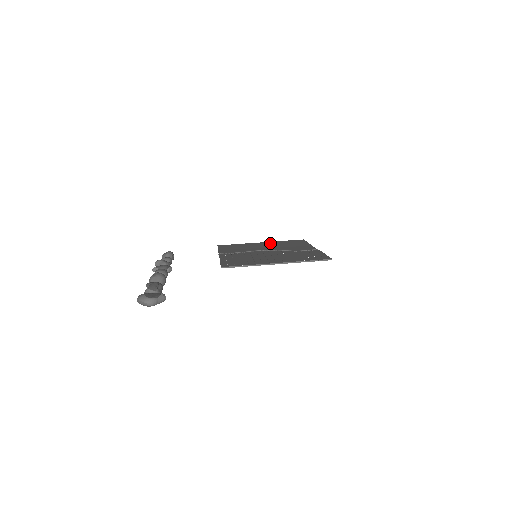
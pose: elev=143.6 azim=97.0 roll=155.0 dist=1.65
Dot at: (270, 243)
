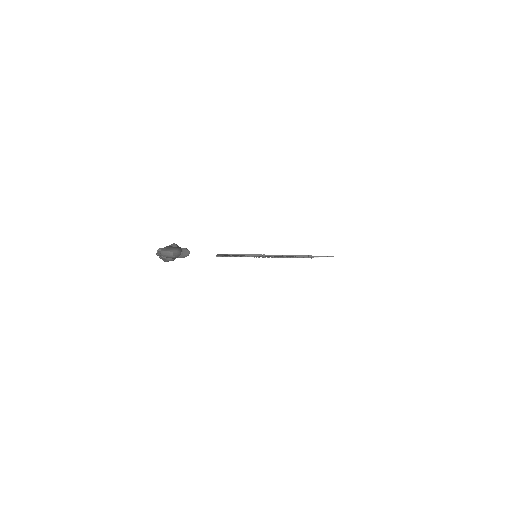
Dot at: occluded
